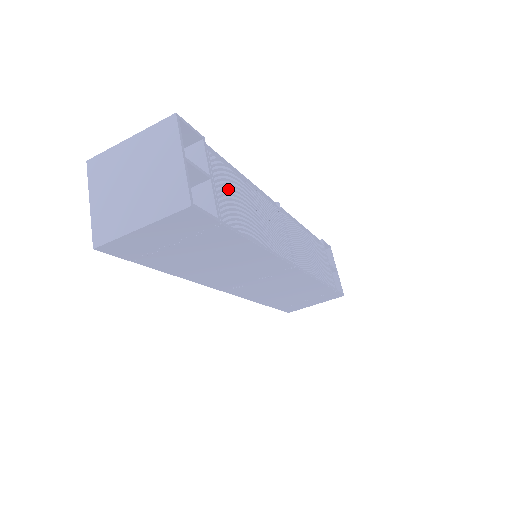
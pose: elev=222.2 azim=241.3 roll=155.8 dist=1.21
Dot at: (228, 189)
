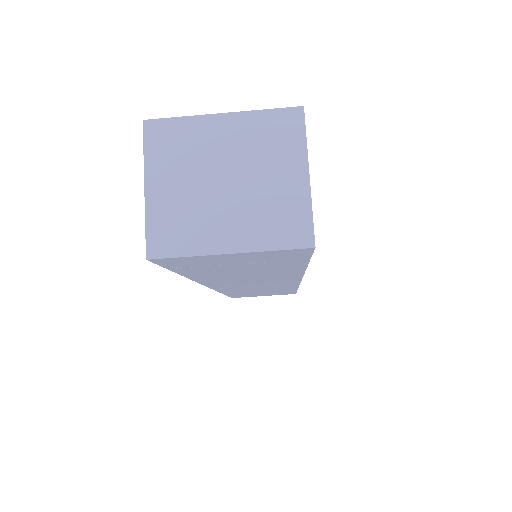
Dot at: occluded
